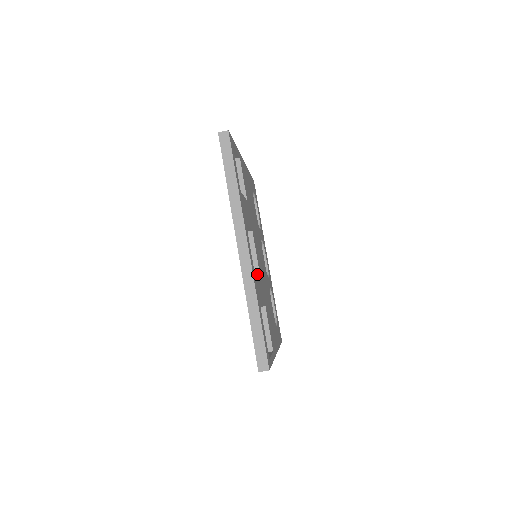
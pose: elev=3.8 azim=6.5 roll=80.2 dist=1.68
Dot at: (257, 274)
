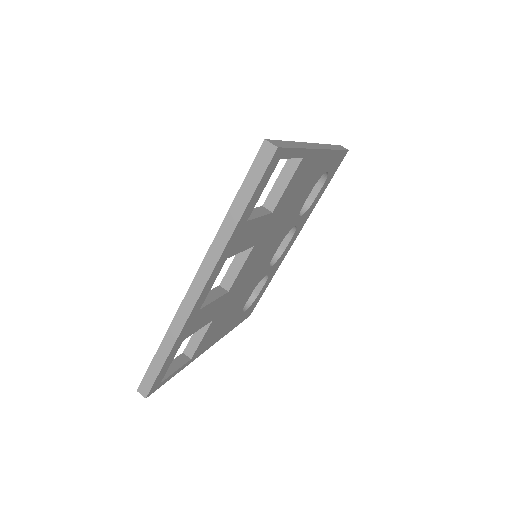
Dot at: (214, 300)
